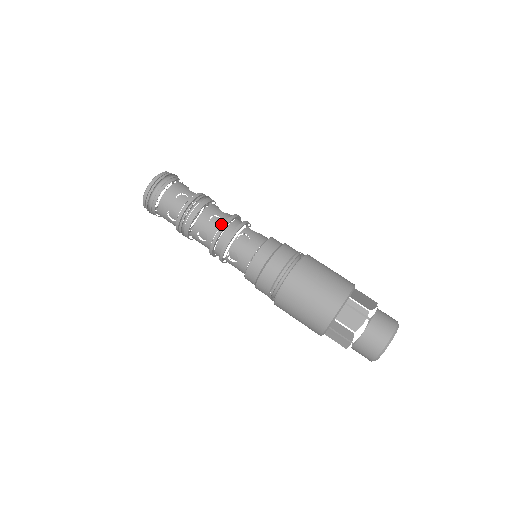
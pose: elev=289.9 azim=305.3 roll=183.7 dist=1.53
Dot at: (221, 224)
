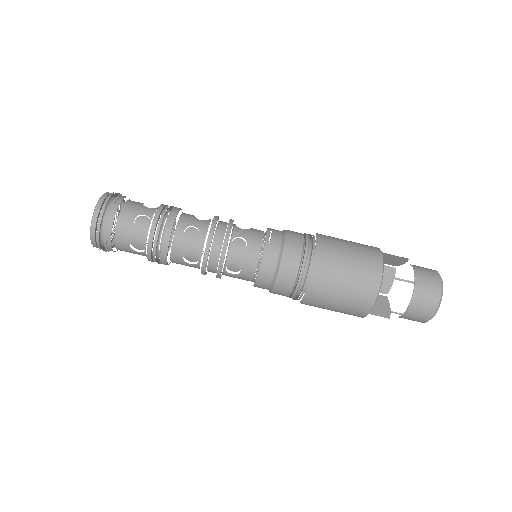
Dot at: (199, 262)
